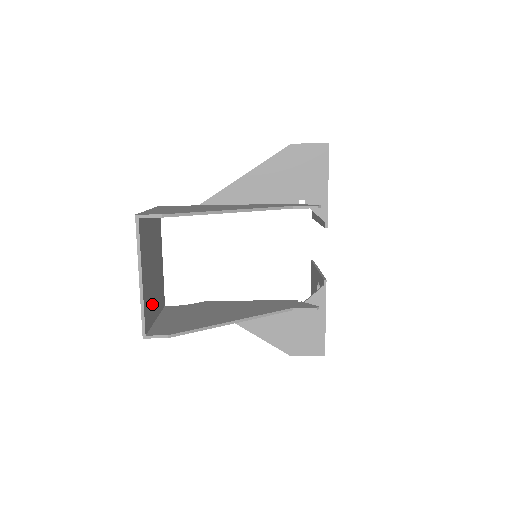
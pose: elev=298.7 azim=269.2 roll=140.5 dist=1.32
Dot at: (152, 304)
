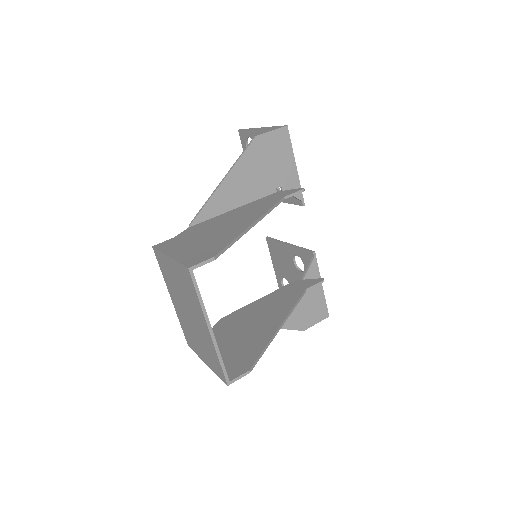
Dot at: occluded
